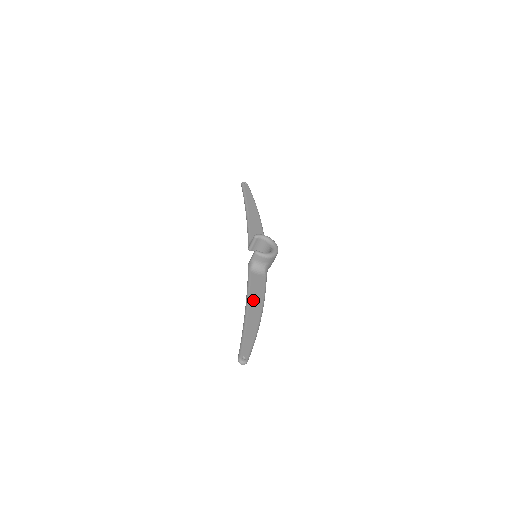
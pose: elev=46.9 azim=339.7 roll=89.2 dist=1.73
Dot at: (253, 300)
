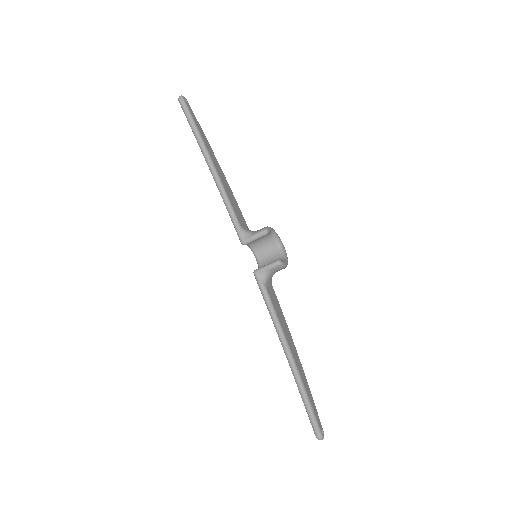
Dot at: (287, 336)
